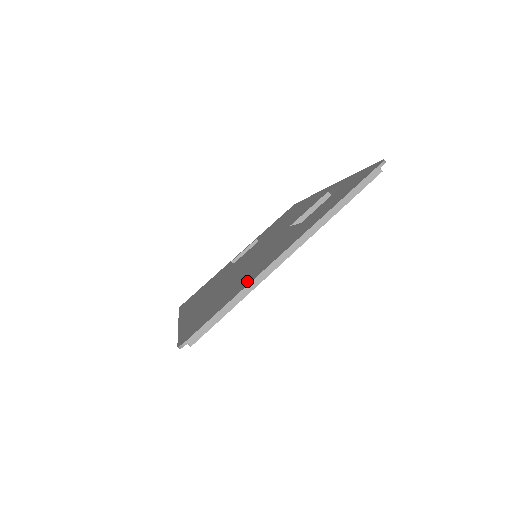
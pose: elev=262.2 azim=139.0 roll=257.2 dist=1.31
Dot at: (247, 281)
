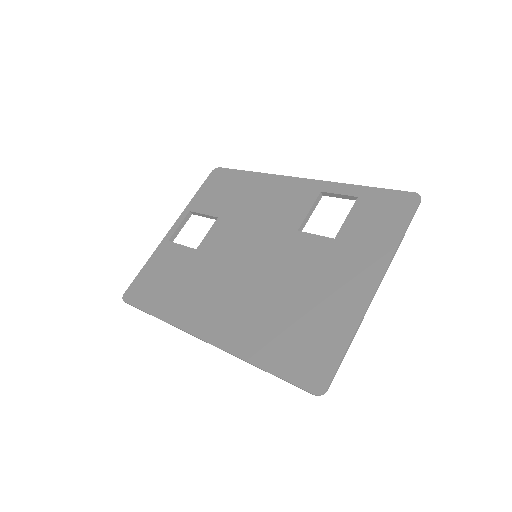
Dot at: (345, 318)
